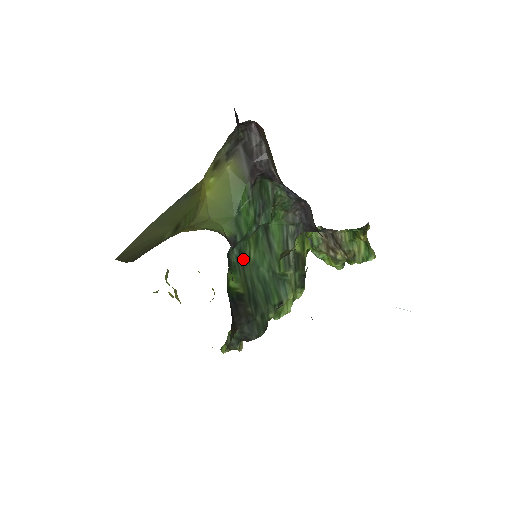
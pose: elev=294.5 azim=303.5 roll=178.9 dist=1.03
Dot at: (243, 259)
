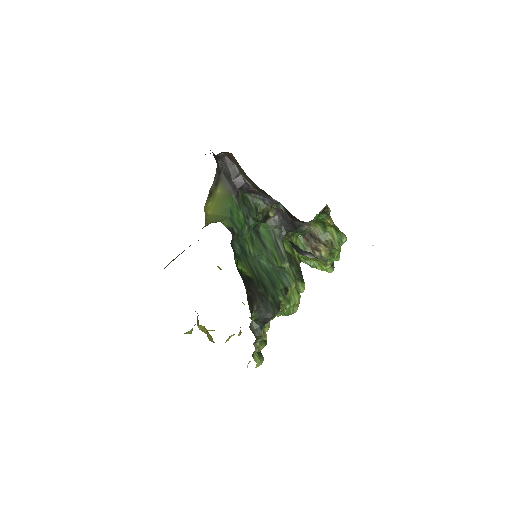
Dot at: (245, 253)
